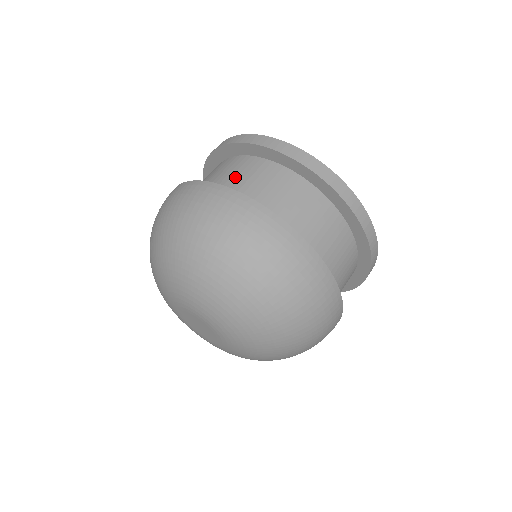
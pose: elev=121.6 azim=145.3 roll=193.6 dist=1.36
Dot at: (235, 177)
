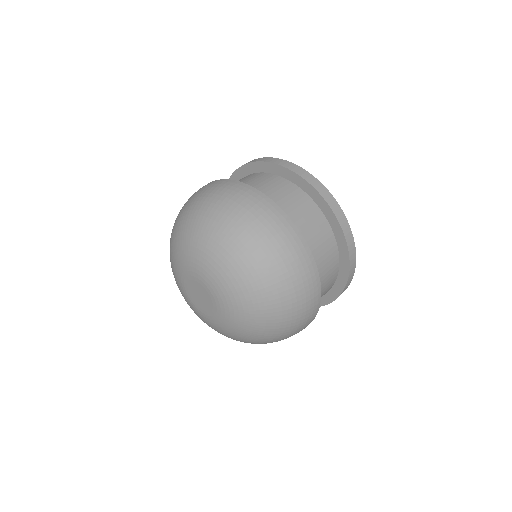
Dot at: (264, 187)
